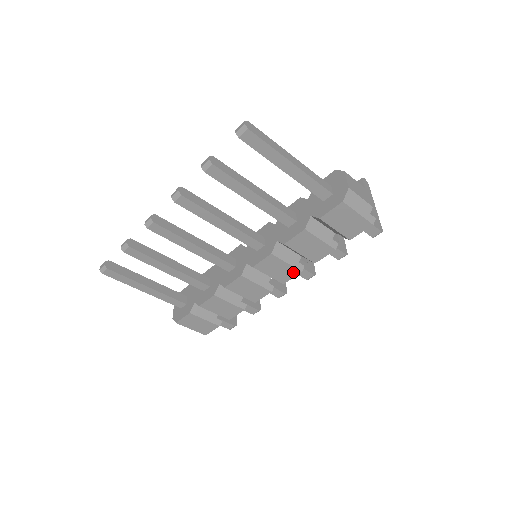
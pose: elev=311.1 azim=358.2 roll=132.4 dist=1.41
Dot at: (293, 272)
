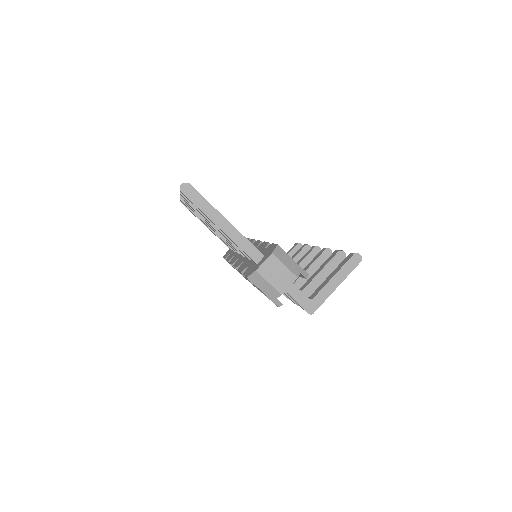
Dot at: occluded
